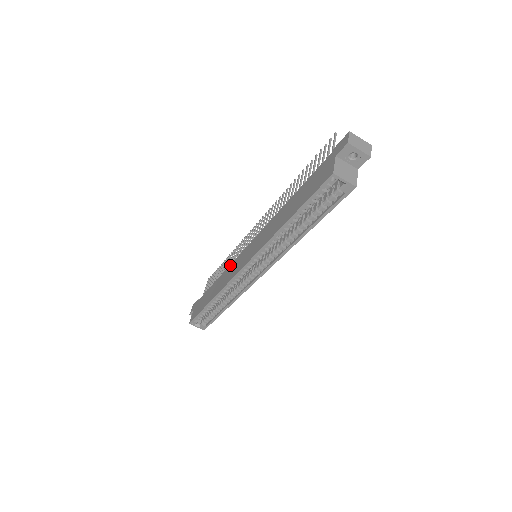
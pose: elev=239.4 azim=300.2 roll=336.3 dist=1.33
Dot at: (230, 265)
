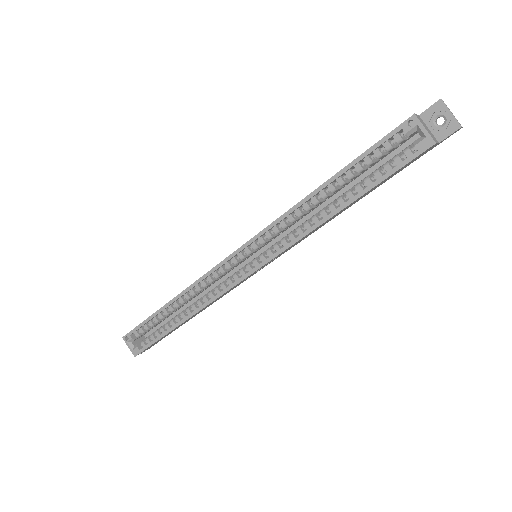
Dot at: occluded
